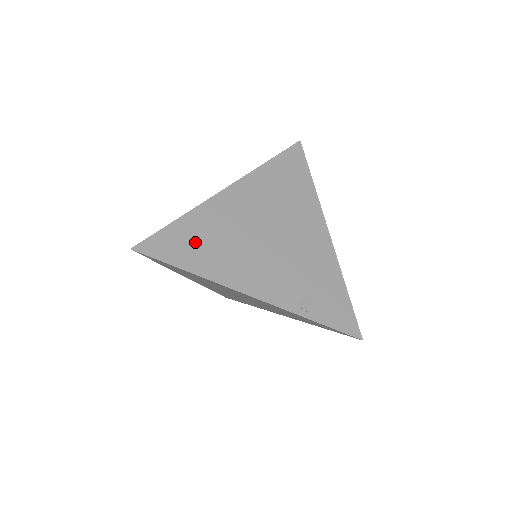
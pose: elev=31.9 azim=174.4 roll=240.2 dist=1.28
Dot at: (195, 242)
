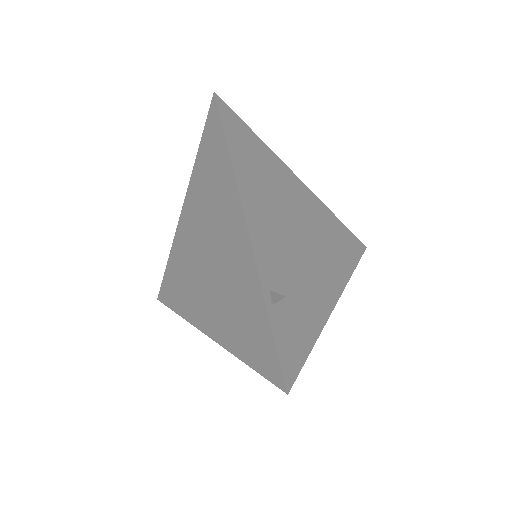
Dot at: (253, 157)
